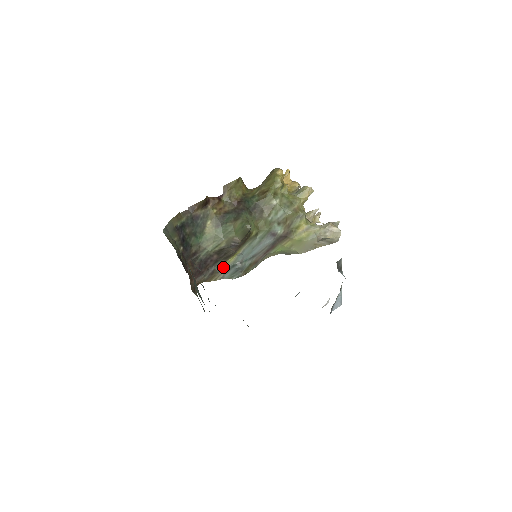
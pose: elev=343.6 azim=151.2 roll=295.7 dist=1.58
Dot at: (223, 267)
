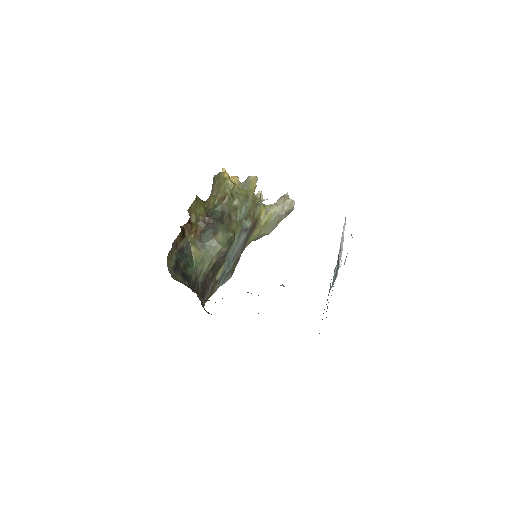
Dot at: (216, 279)
